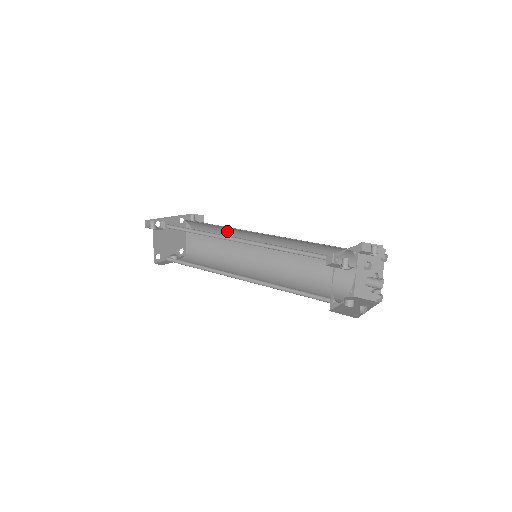
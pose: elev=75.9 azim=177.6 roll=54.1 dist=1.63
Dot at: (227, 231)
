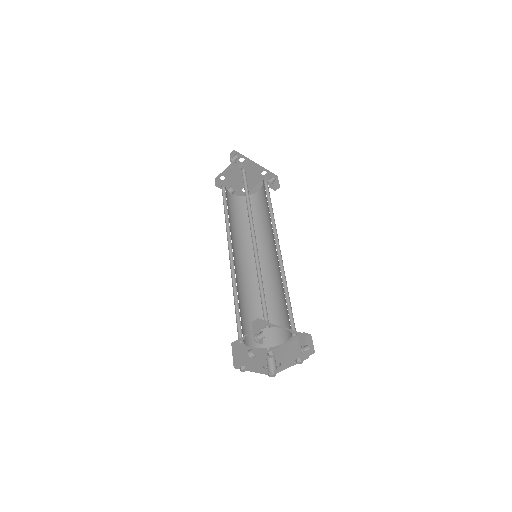
Dot at: occluded
